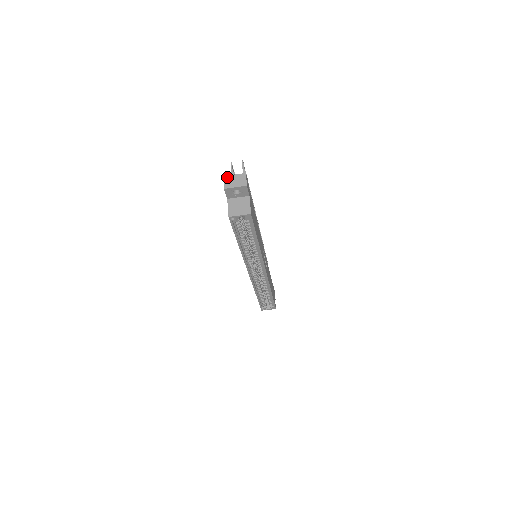
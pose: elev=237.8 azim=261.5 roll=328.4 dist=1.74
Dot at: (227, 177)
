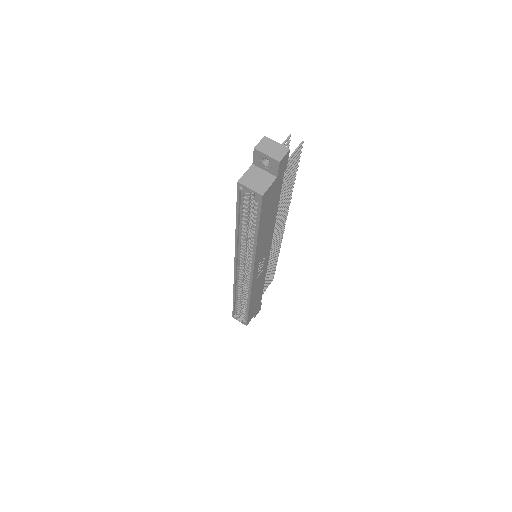
Dot at: (267, 139)
